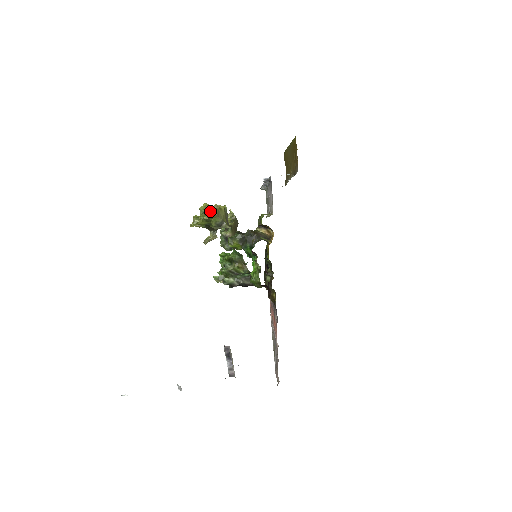
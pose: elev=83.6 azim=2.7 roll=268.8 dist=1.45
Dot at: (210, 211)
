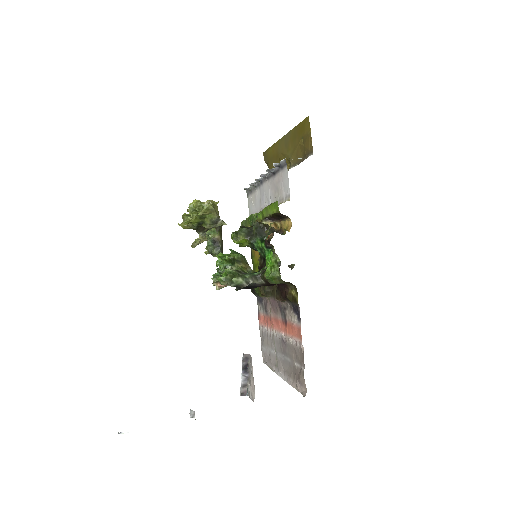
Dot at: (206, 205)
